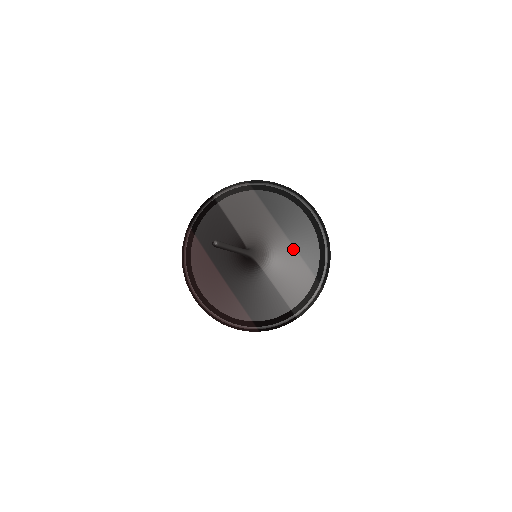
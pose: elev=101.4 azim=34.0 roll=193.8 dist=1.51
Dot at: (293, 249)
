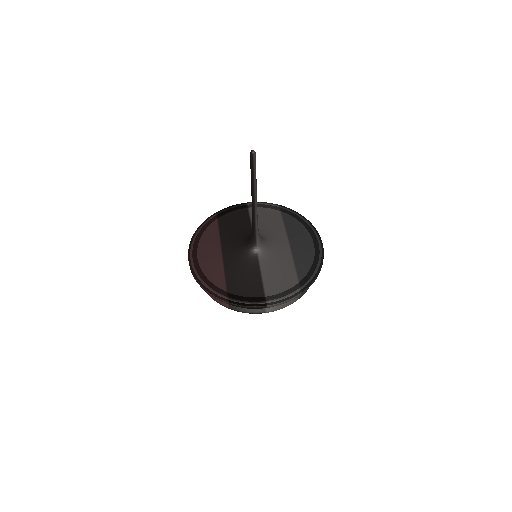
Dot at: (291, 256)
